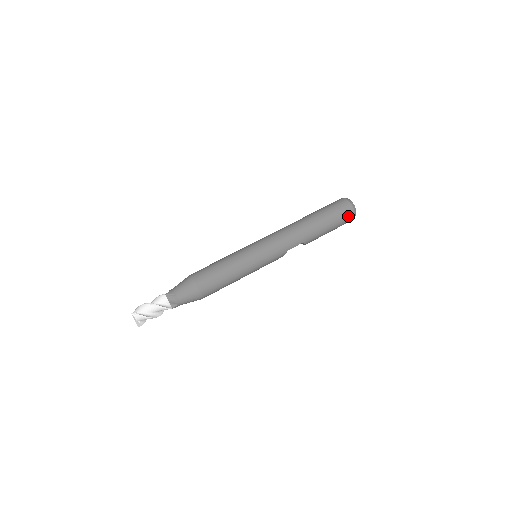
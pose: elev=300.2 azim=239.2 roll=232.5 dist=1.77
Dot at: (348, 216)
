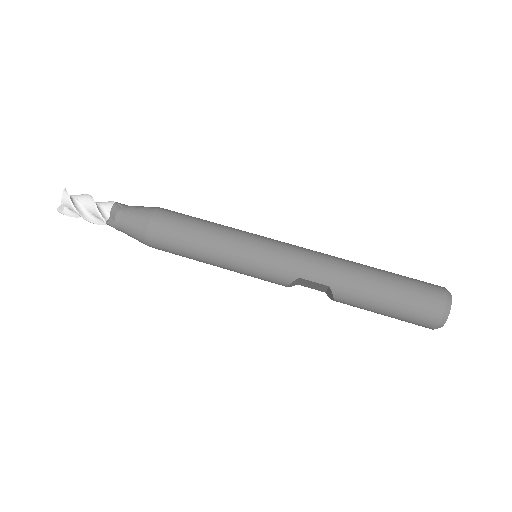
Dot at: (429, 309)
